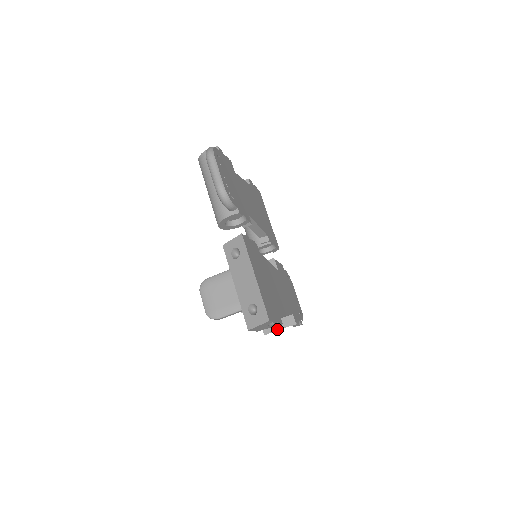
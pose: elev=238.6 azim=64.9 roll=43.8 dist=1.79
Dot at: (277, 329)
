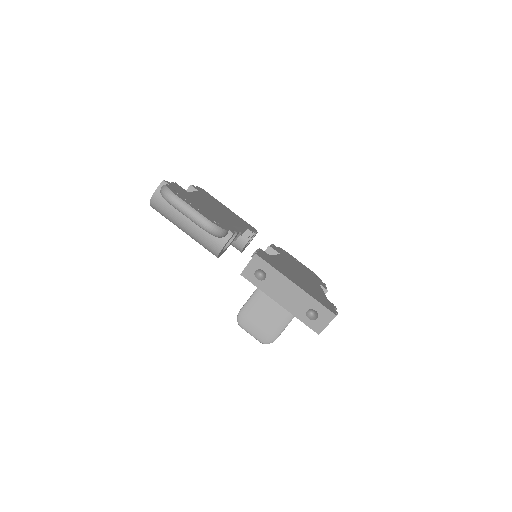
Dot at: occluded
